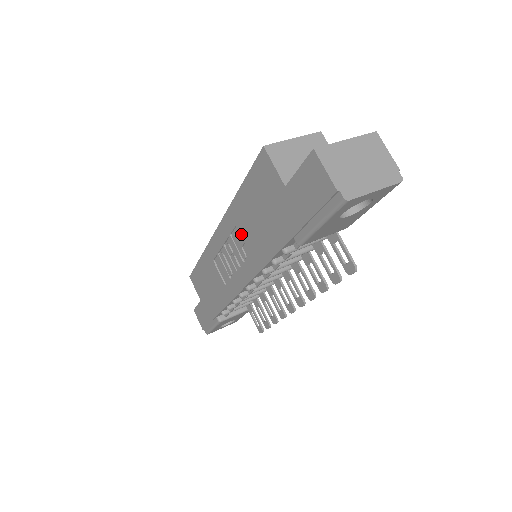
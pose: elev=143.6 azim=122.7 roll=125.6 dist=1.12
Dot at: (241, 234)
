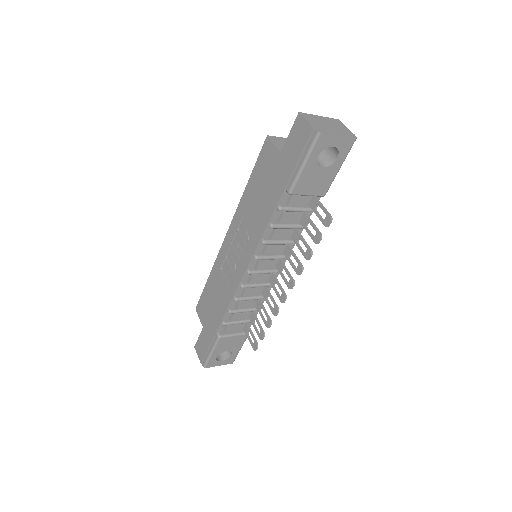
Dot at: (246, 220)
